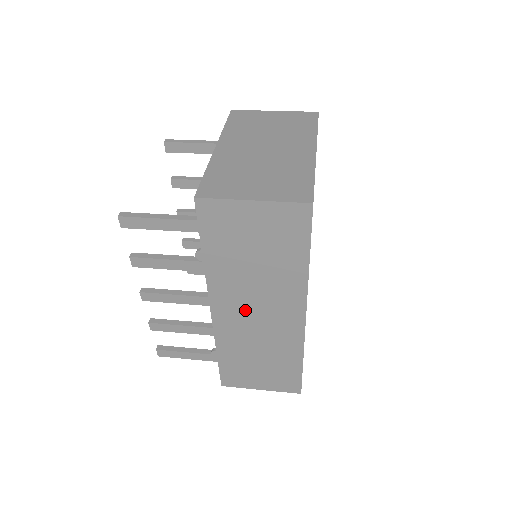
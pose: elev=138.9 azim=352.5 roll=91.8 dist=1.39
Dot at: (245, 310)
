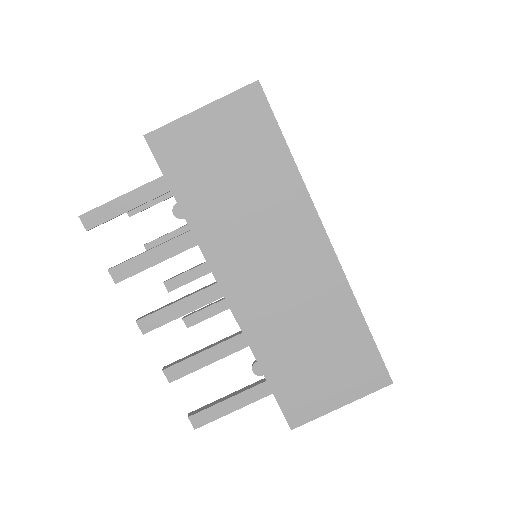
Dot at: (259, 269)
